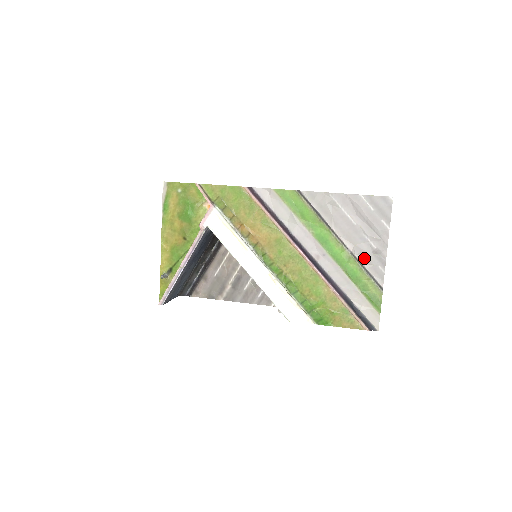
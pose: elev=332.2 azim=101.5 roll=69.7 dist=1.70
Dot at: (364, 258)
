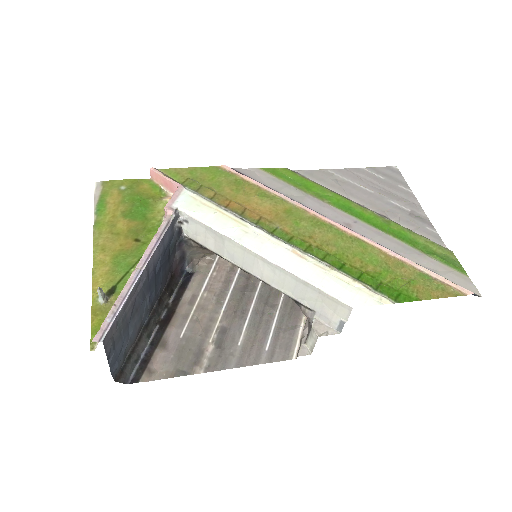
Dot at: (404, 222)
